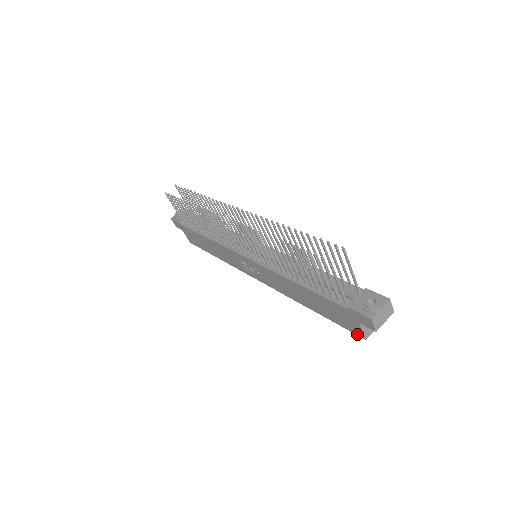
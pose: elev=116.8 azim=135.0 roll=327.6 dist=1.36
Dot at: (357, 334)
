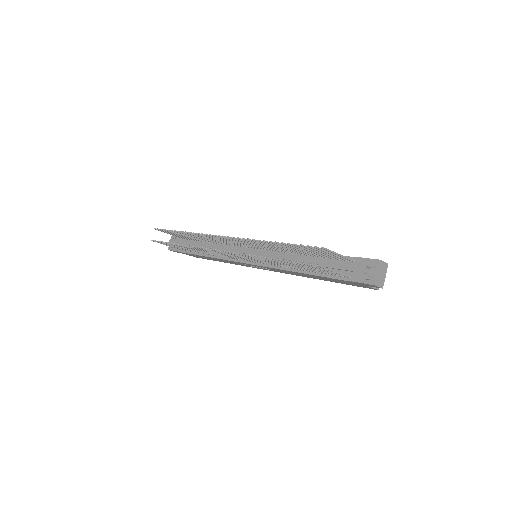
Dot at: occluded
